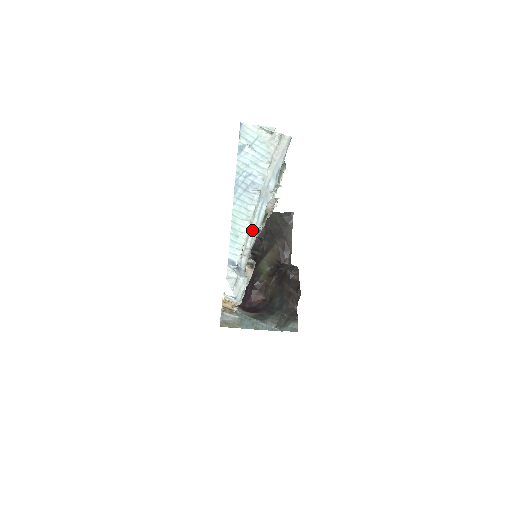
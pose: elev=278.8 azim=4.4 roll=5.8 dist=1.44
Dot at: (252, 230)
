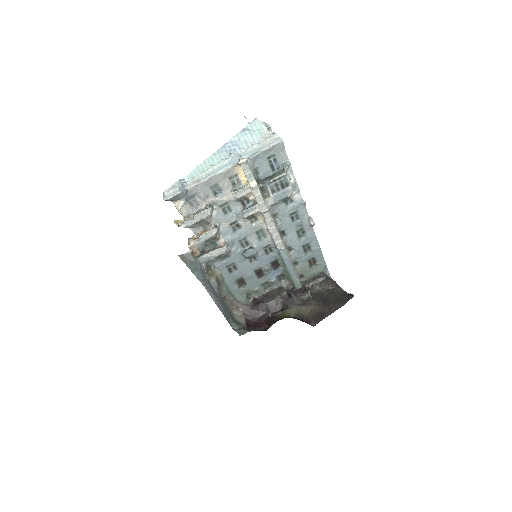
Dot at: (210, 173)
